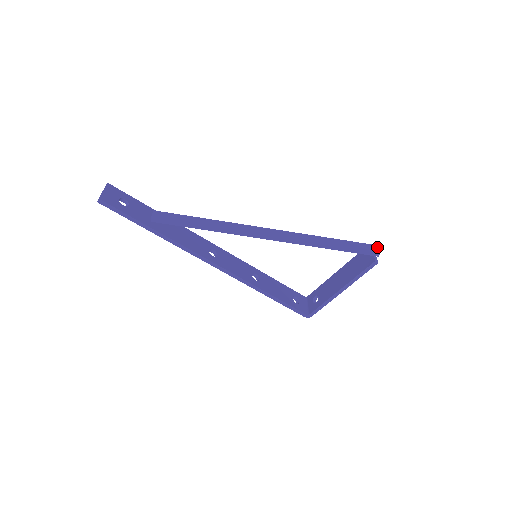
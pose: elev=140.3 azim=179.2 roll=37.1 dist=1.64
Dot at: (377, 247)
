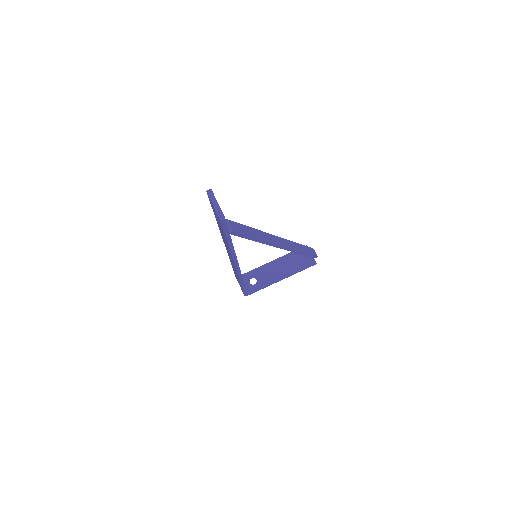
Dot at: occluded
